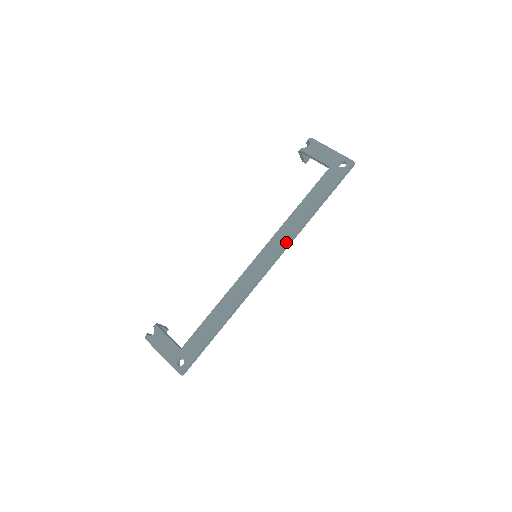
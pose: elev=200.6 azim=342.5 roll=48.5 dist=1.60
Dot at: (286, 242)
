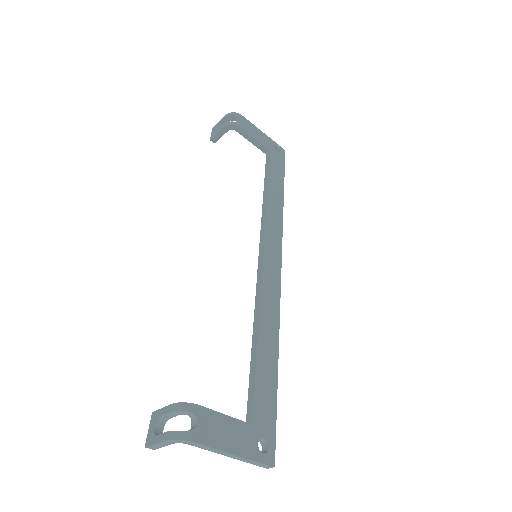
Dot at: (280, 235)
